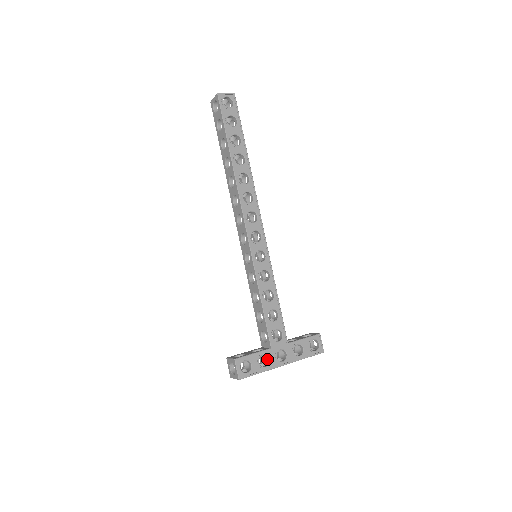
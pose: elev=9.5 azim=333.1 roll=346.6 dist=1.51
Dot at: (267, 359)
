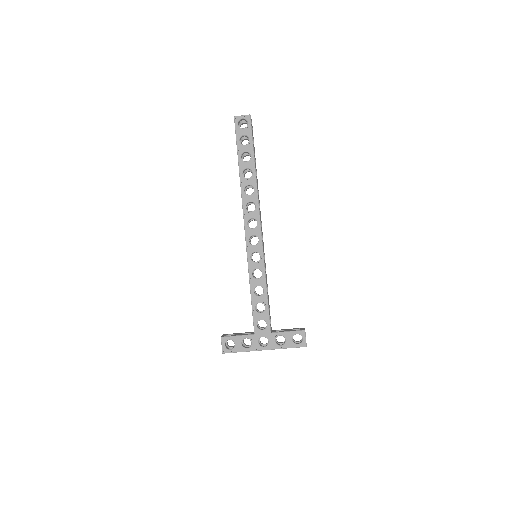
Dot at: (251, 342)
